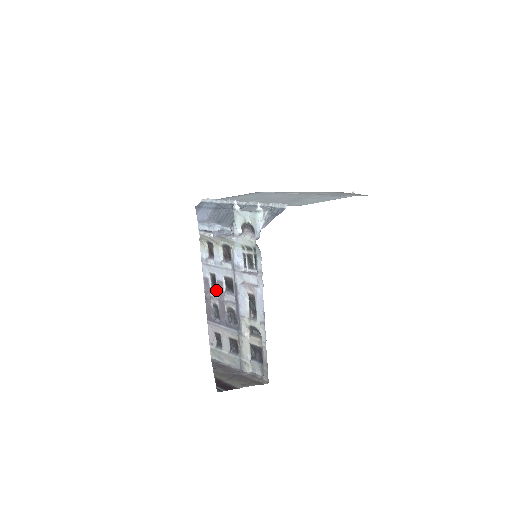
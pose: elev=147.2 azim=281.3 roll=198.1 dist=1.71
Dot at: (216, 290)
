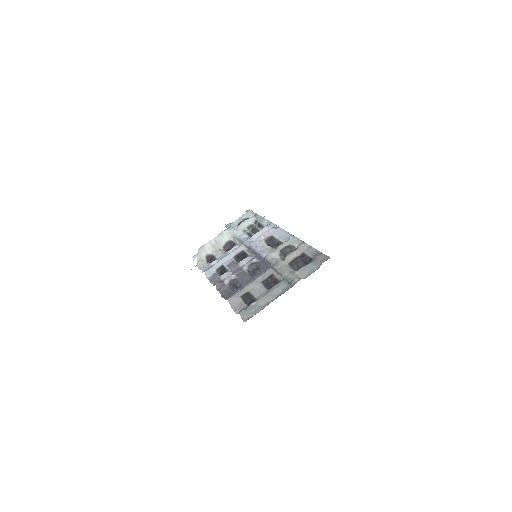
Dot at: (228, 271)
